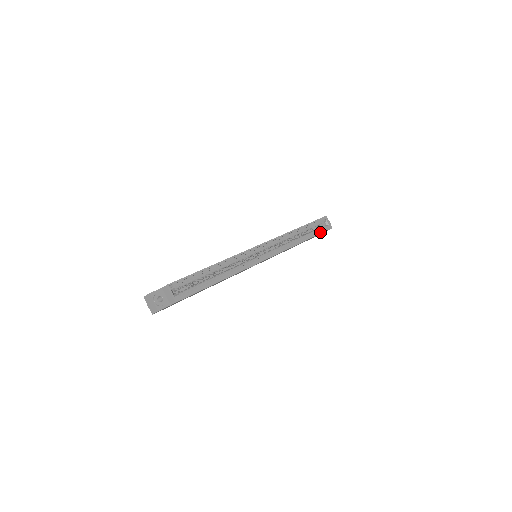
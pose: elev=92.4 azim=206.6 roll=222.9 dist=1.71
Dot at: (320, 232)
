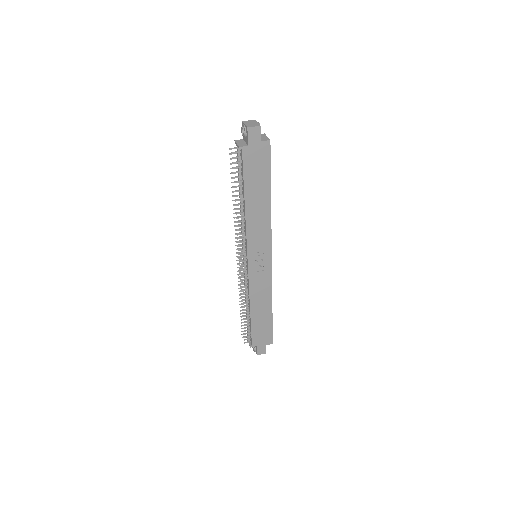
Dot at: (272, 328)
